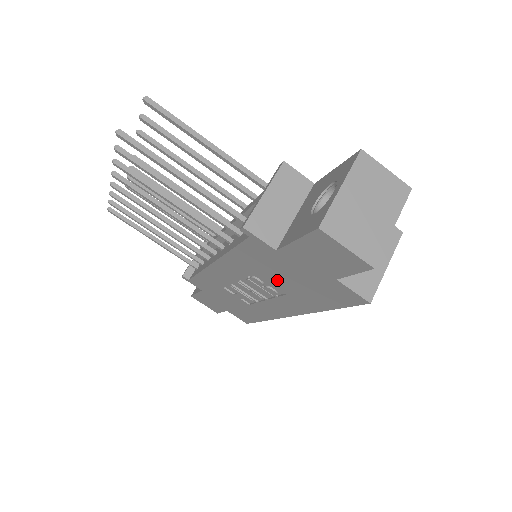
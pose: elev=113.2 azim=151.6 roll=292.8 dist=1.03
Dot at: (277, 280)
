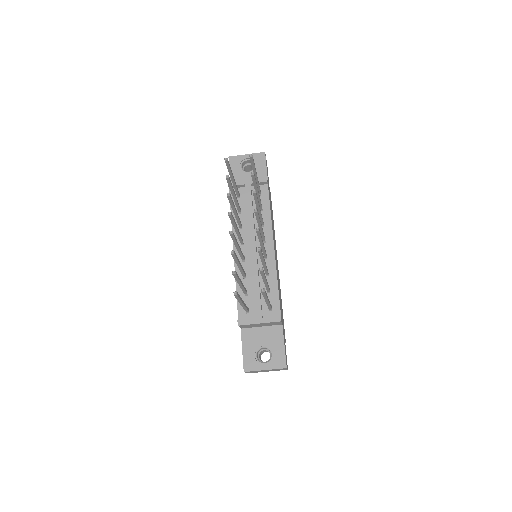
Dot at: occluded
